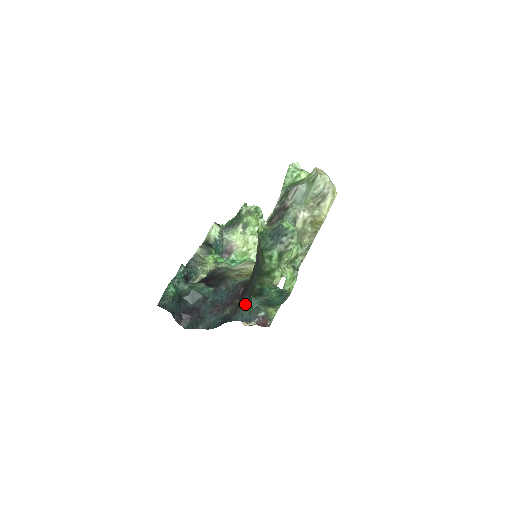
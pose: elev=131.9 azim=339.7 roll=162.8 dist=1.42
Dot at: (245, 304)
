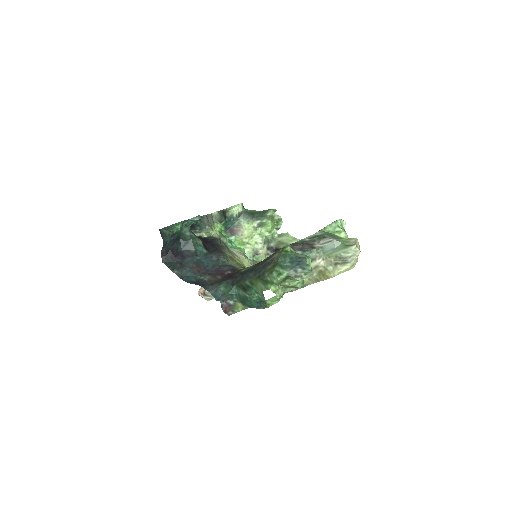
Dot at: (225, 285)
